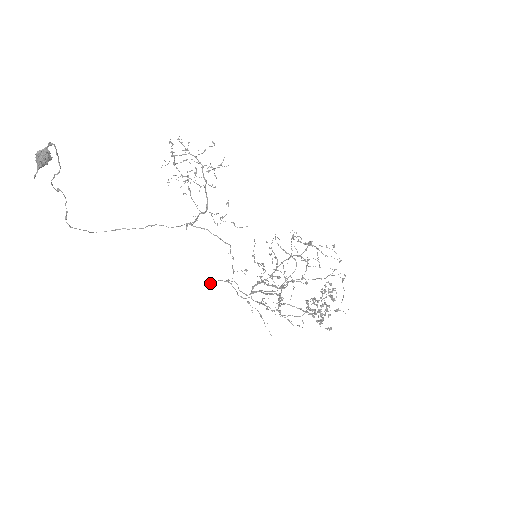
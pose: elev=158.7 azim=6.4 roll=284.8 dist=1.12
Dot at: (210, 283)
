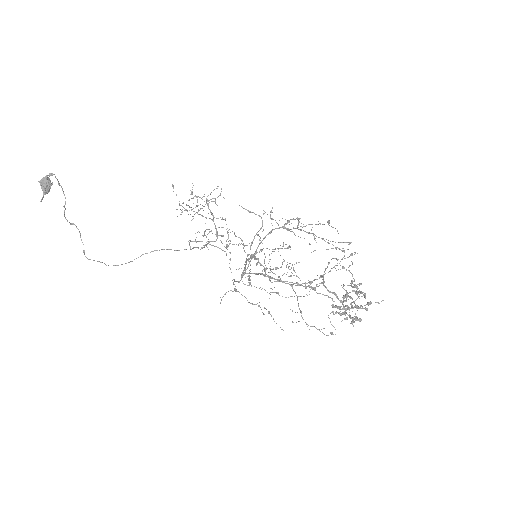
Dot at: occluded
